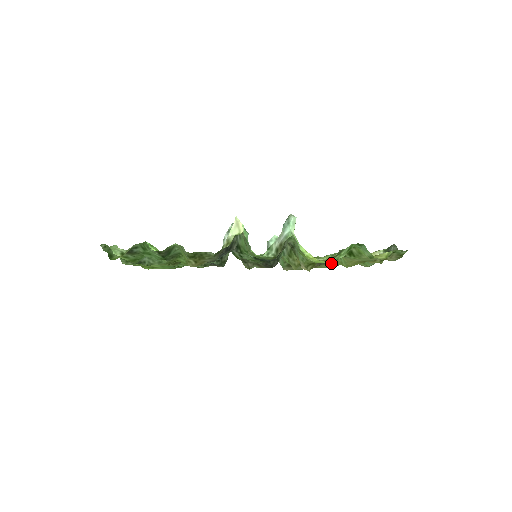
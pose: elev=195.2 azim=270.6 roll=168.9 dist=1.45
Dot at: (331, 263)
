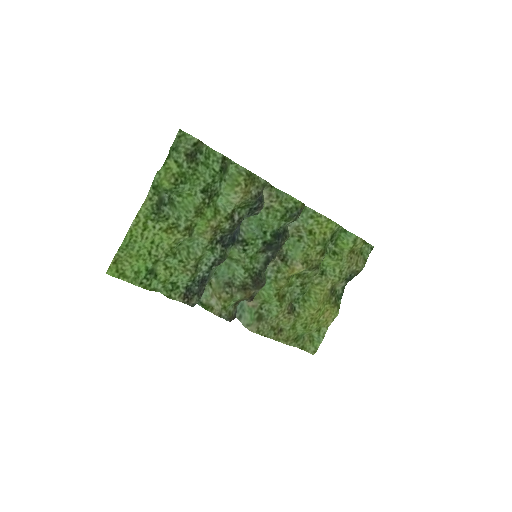
Dot at: (297, 316)
